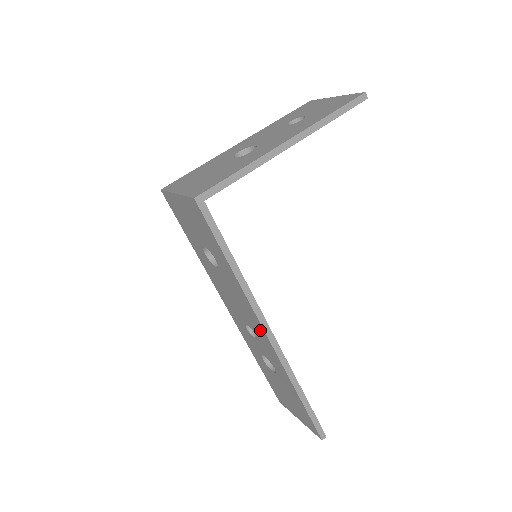
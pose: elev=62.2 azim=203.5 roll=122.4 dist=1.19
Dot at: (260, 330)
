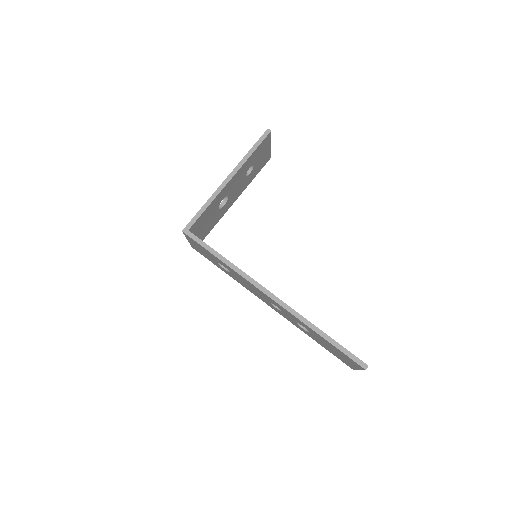
Dot at: (266, 296)
